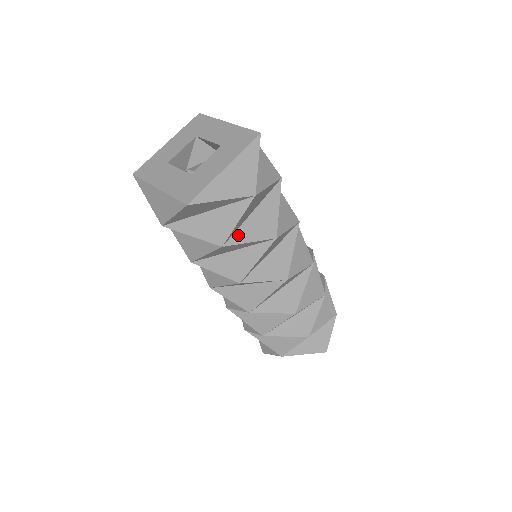
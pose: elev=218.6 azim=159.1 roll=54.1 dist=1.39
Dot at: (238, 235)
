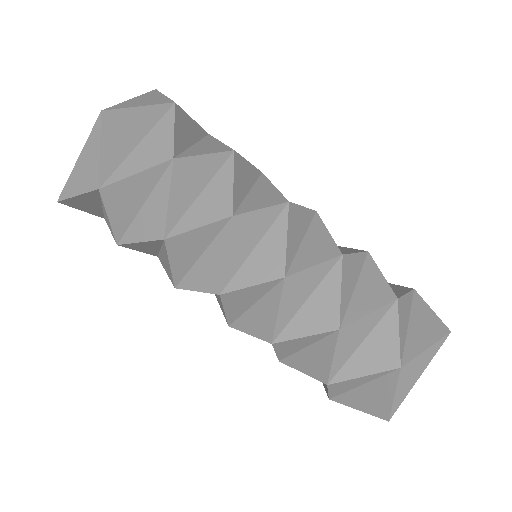
Dot at: (187, 153)
